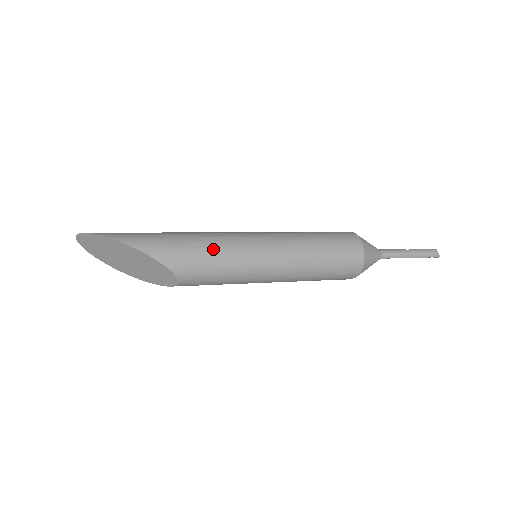
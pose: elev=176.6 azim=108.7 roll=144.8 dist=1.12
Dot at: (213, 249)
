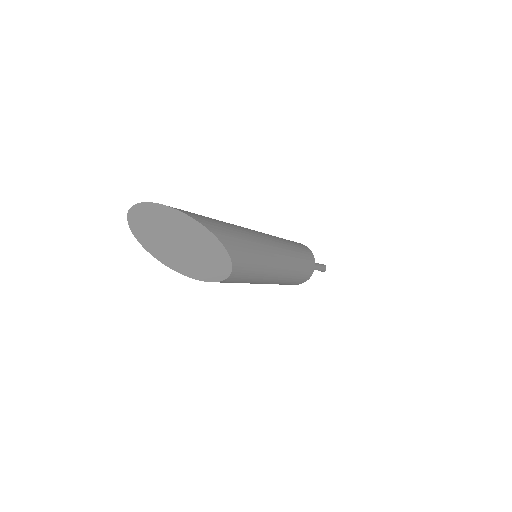
Dot at: (258, 248)
